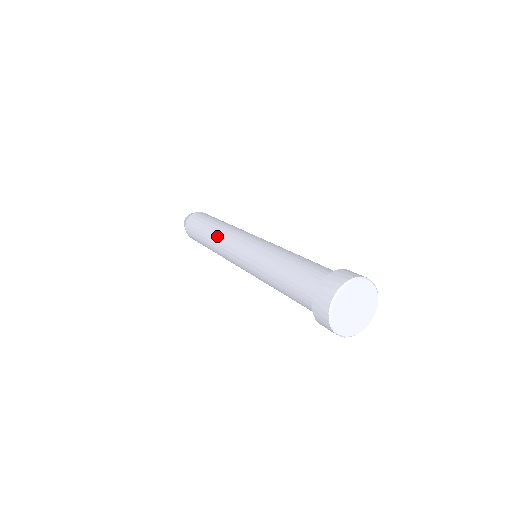
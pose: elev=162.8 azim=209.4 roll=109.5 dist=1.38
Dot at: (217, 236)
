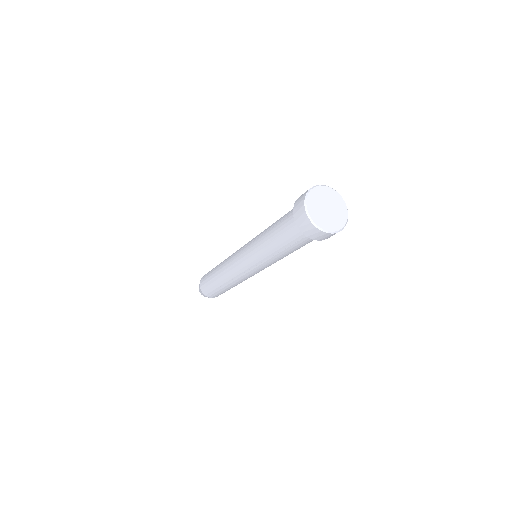
Dot at: occluded
